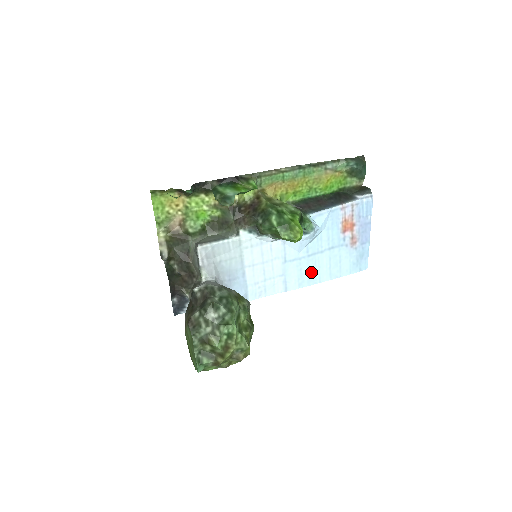
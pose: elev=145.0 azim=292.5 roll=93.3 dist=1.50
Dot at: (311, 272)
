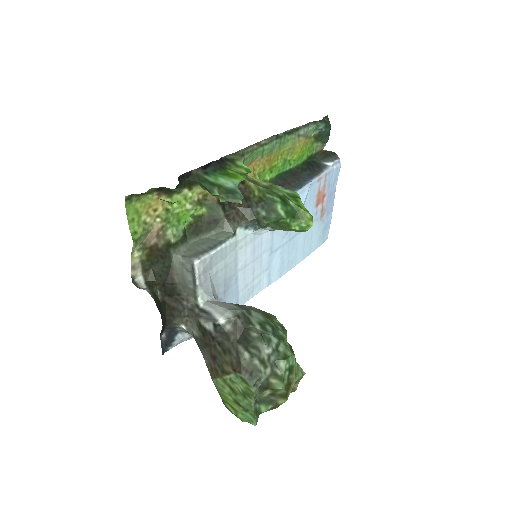
Dot at: (290, 257)
